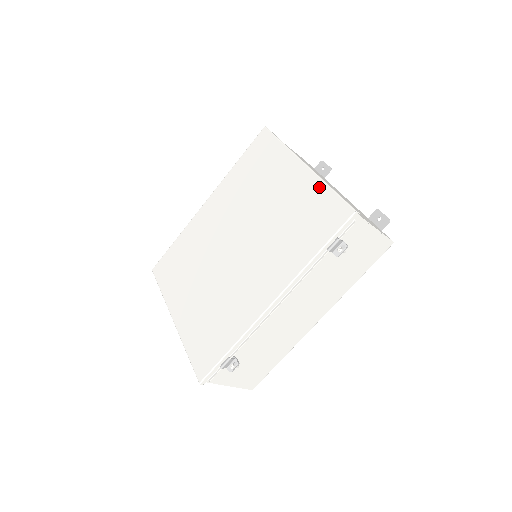
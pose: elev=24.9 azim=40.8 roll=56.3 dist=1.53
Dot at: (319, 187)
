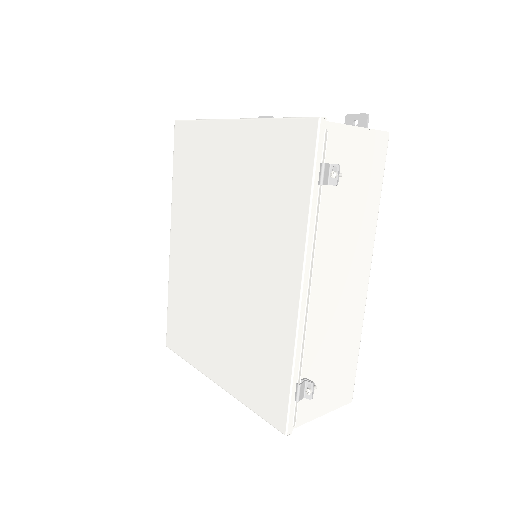
Dot at: (264, 128)
